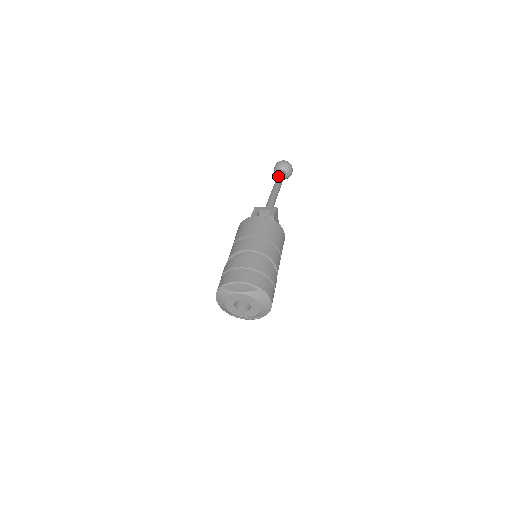
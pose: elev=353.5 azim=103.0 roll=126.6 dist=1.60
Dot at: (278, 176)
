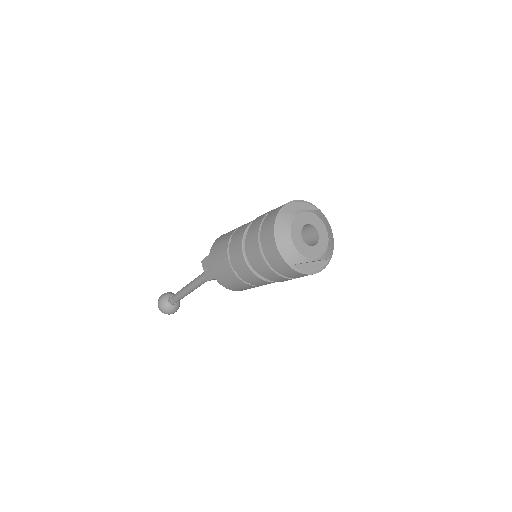
Dot at: occluded
